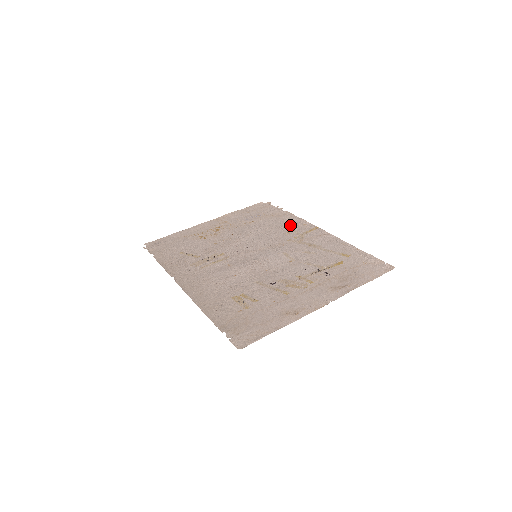
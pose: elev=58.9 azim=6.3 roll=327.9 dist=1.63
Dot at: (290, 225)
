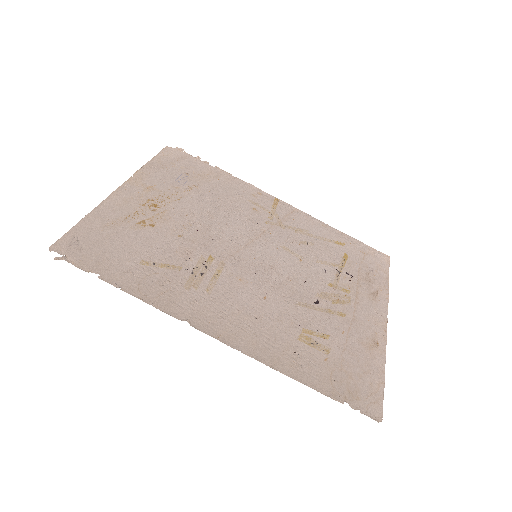
Dot at: (245, 195)
